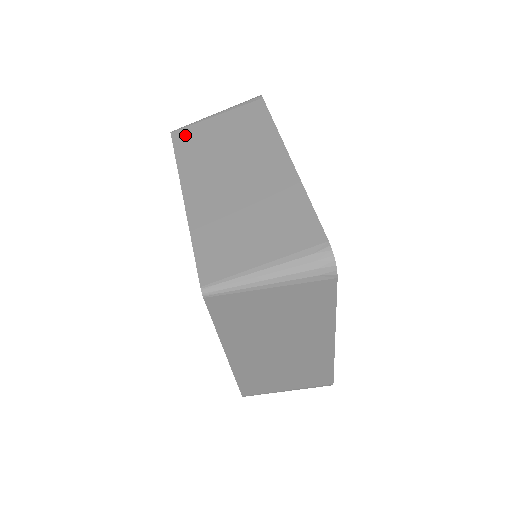
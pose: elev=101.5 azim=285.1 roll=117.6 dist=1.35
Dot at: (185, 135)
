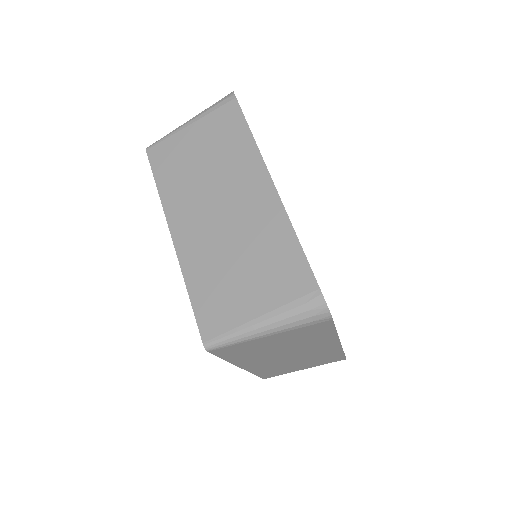
Dot at: (161, 153)
